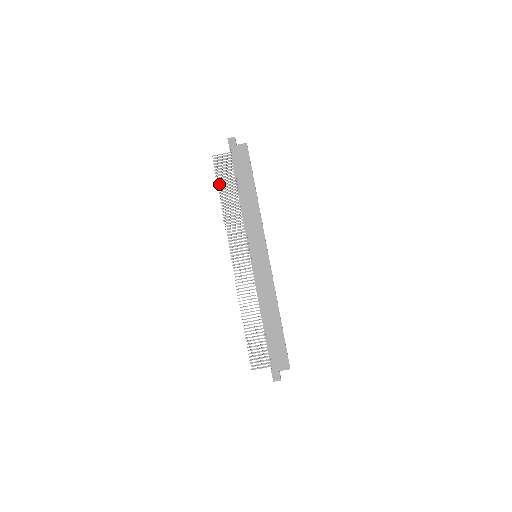
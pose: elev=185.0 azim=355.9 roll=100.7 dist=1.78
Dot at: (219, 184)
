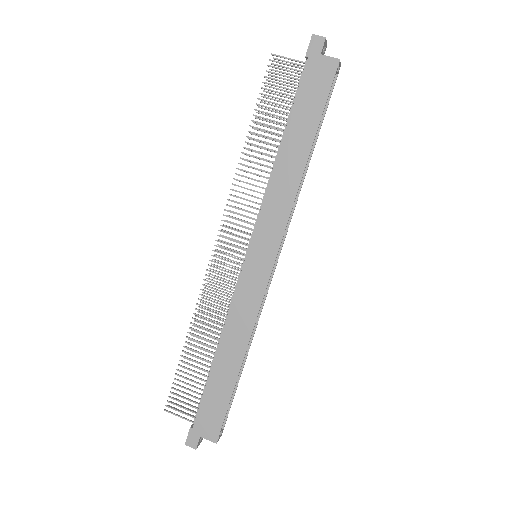
Dot at: occluded
